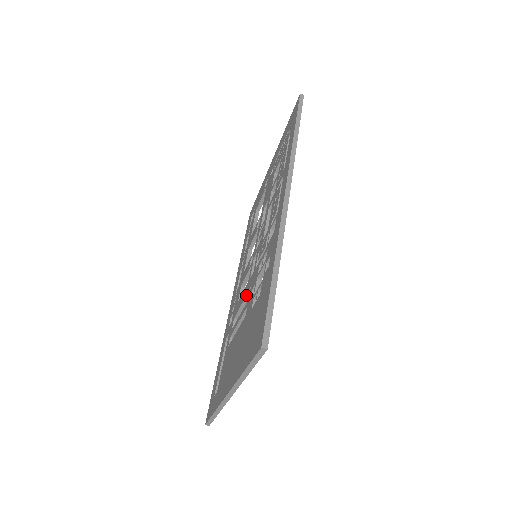
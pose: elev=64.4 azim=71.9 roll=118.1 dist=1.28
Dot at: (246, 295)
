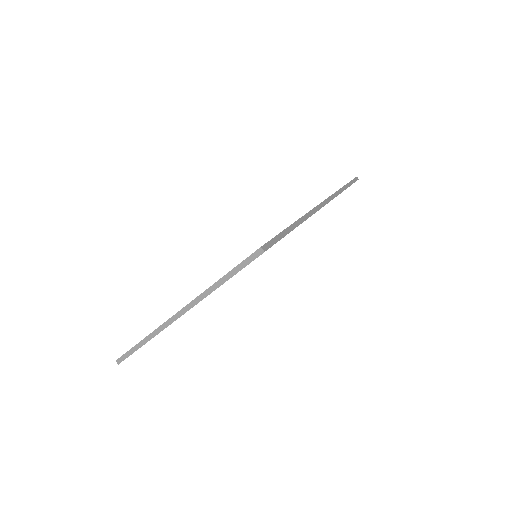
Dot at: occluded
